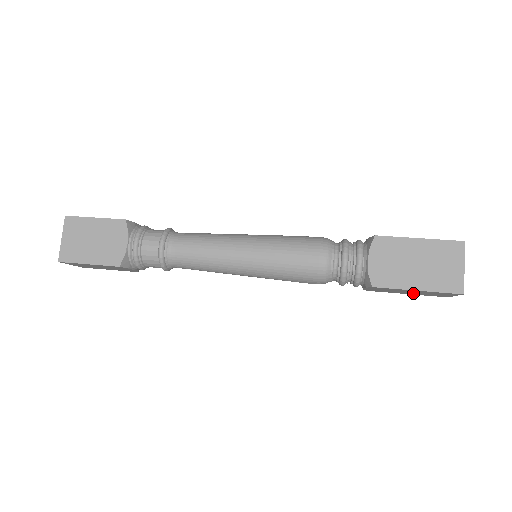
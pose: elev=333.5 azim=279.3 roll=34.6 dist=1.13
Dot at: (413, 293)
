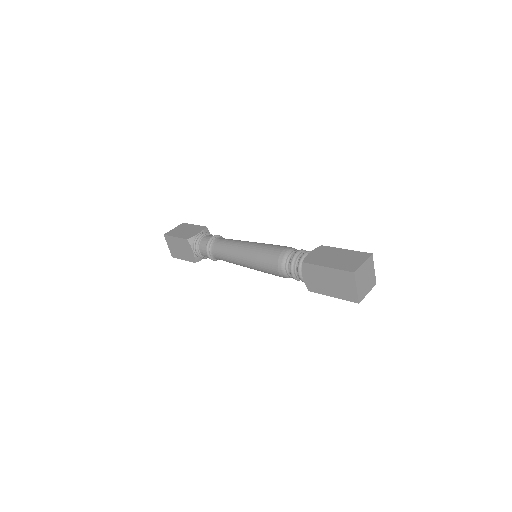
Dot at: occluded
